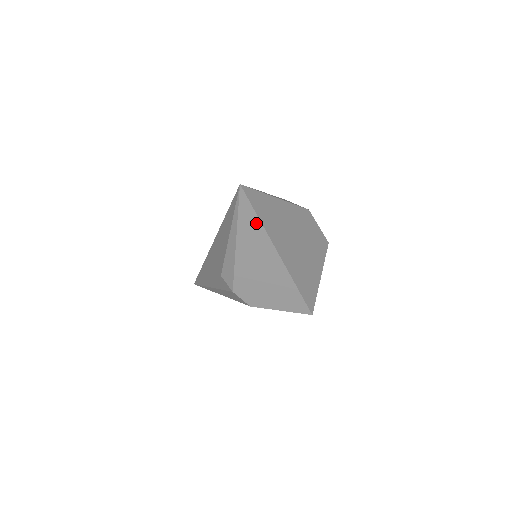
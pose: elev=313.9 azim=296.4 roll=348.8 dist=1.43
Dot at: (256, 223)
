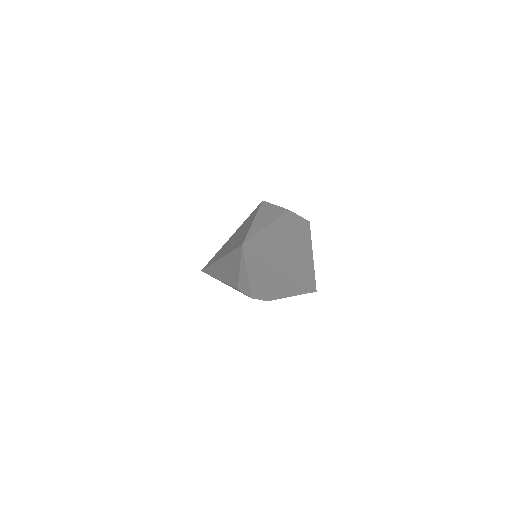
Dot at: (261, 260)
